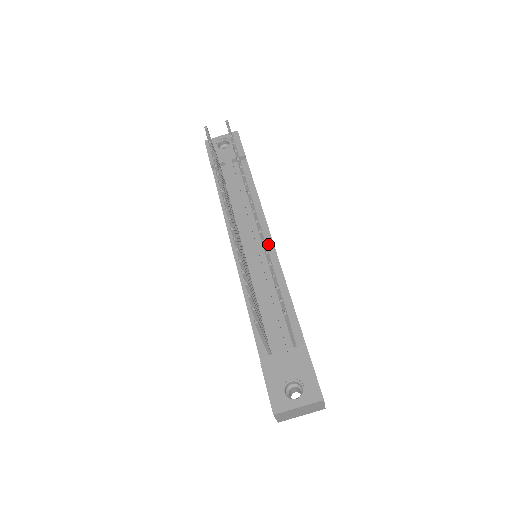
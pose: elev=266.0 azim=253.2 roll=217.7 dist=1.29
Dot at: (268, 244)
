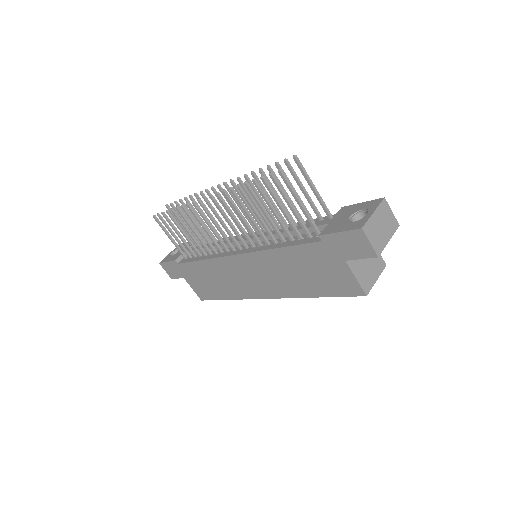
Dot at: occluded
